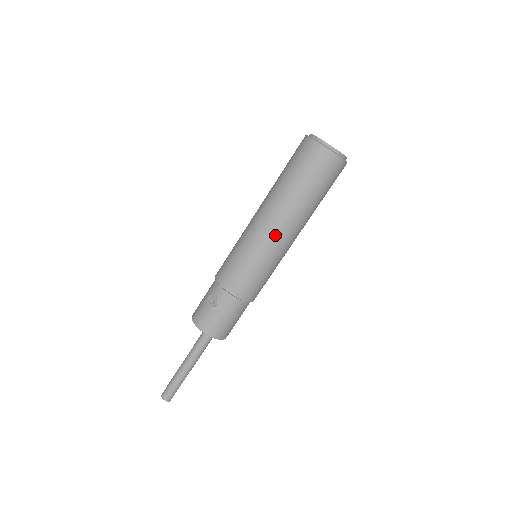
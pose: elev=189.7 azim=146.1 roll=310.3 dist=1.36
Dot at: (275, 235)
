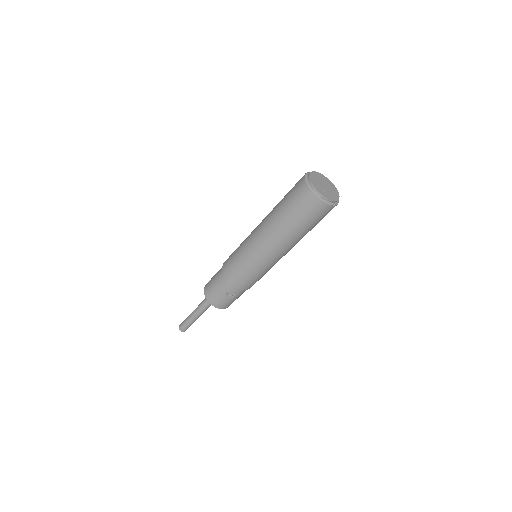
Dot at: occluded
